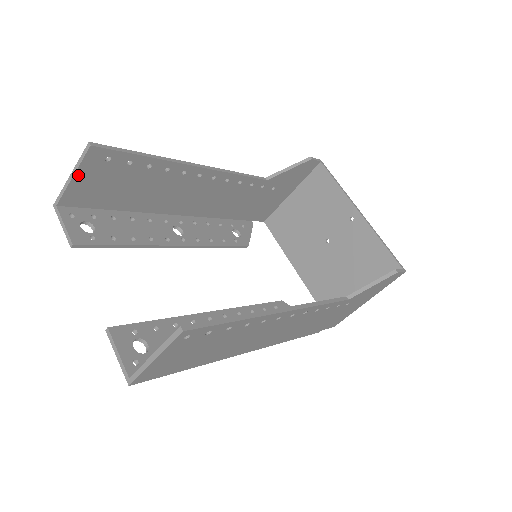
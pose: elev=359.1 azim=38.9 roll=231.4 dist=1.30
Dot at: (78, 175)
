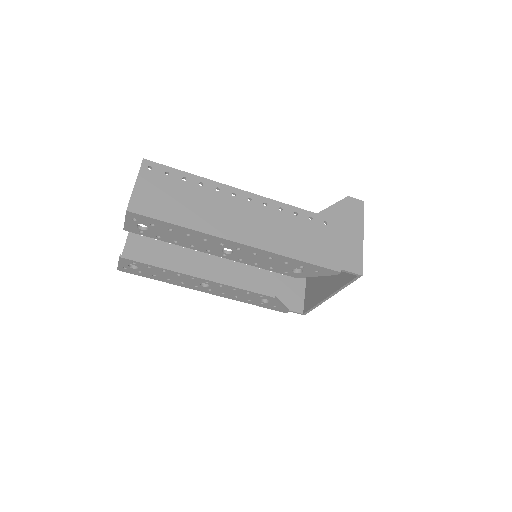
Dot at: (128, 245)
